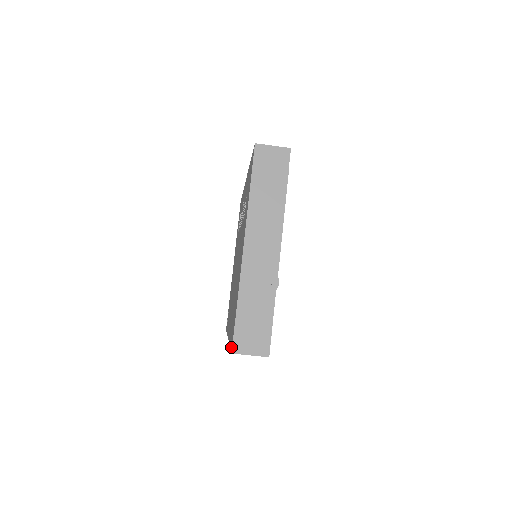
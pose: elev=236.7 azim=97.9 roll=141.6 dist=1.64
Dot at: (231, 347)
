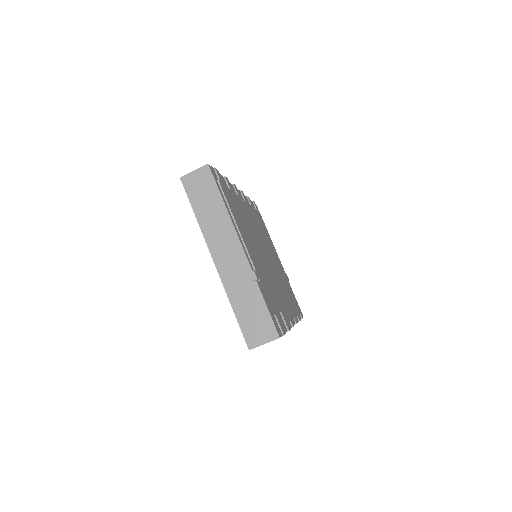
Dot at: occluded
